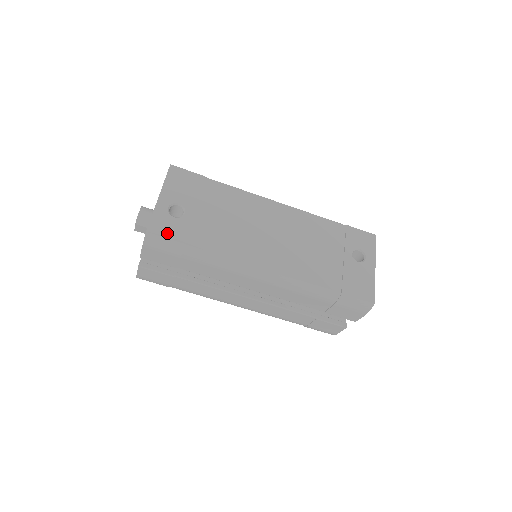
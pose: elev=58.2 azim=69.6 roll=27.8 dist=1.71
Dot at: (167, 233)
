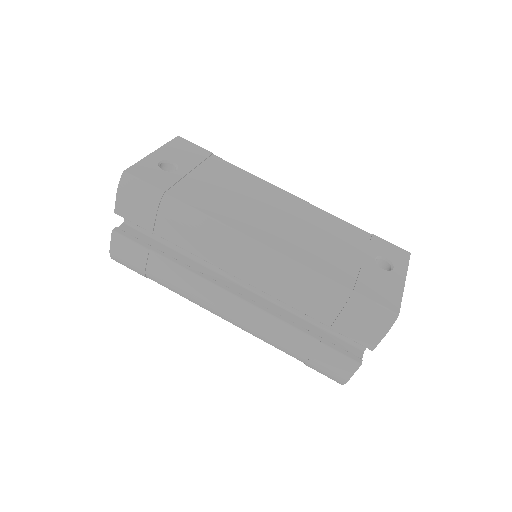
Dot at: (148, 178)
